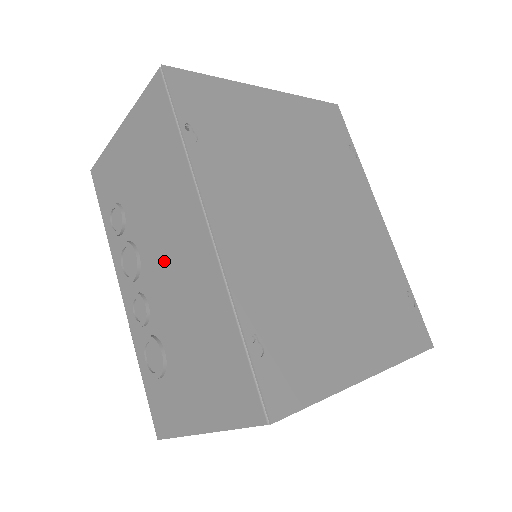
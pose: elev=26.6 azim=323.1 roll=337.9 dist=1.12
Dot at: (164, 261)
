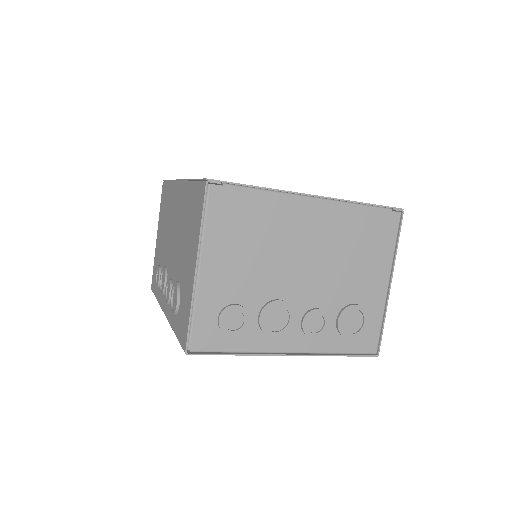
Dot at: (172, 239)
